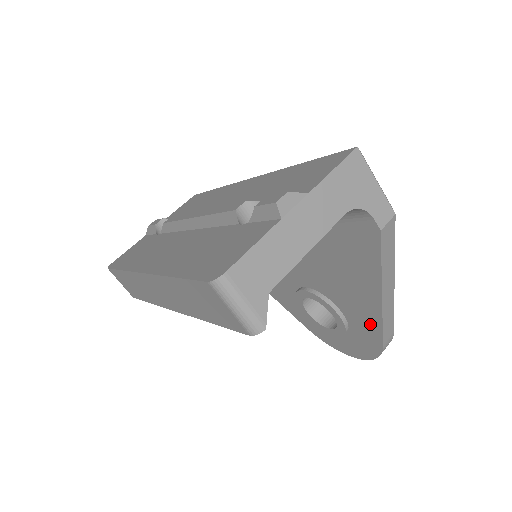
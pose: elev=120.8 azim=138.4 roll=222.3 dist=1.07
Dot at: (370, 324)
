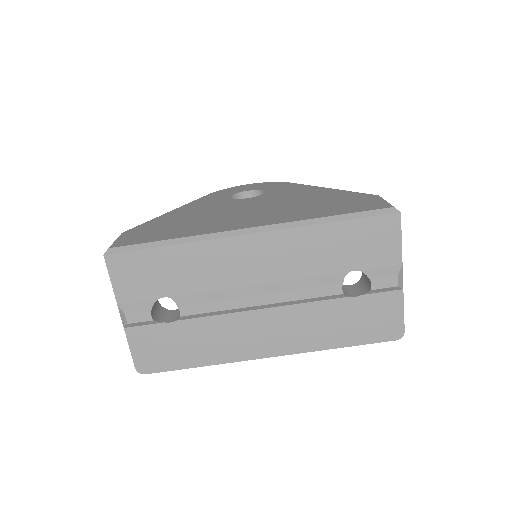
Dot at: occluded
